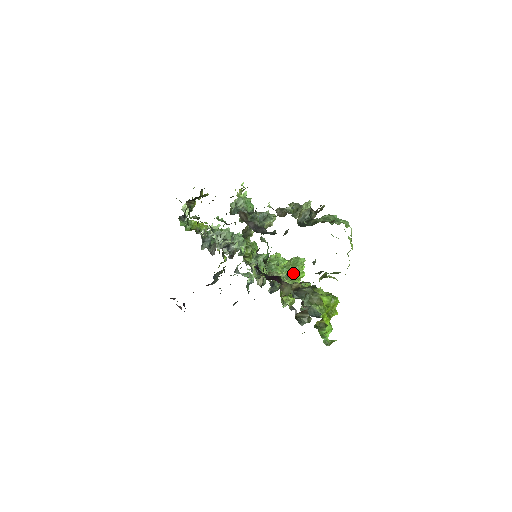
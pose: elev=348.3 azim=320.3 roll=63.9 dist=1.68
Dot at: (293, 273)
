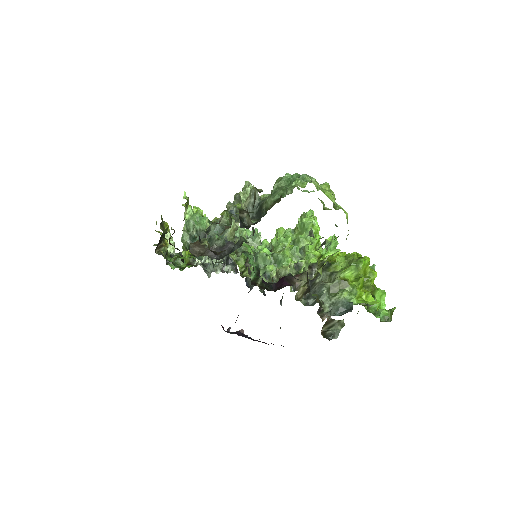
Dot at: (307, 242)
